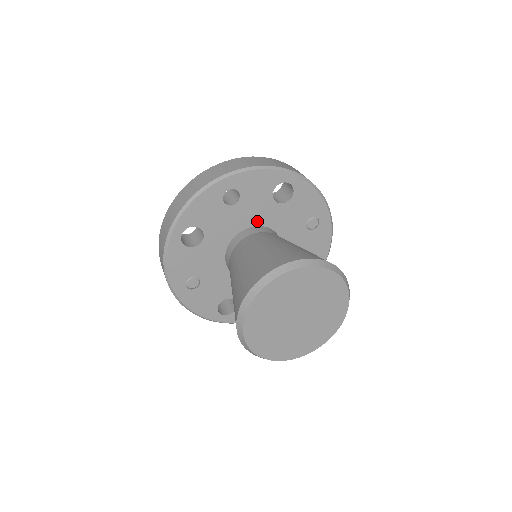
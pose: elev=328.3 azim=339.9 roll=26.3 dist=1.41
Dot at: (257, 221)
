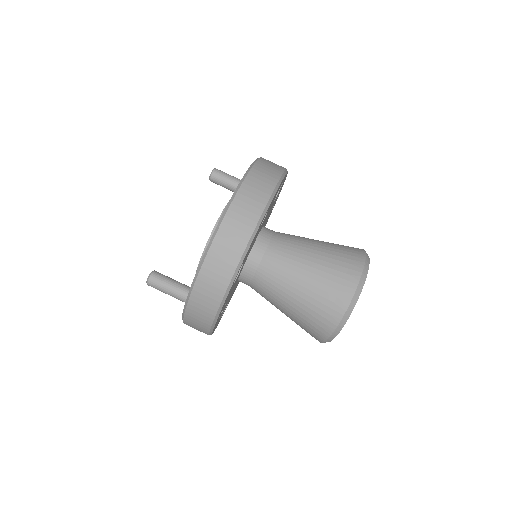
Dot at: occluded
